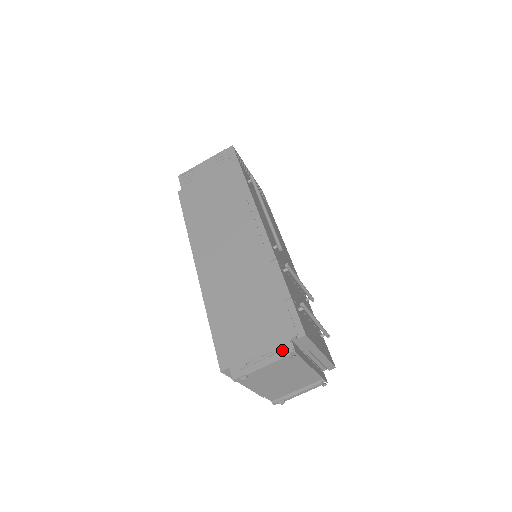
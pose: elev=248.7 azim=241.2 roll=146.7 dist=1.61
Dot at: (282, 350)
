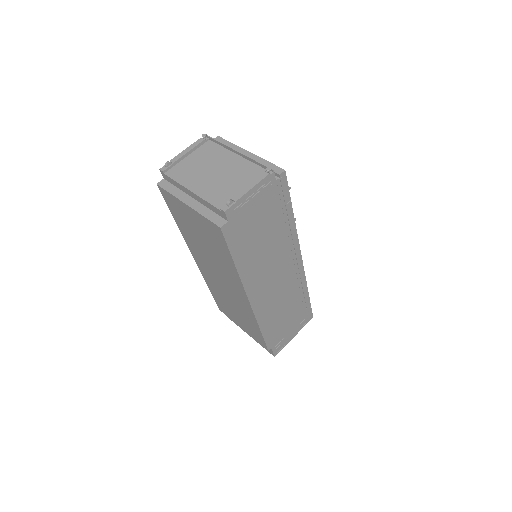
Dot at: occluded
